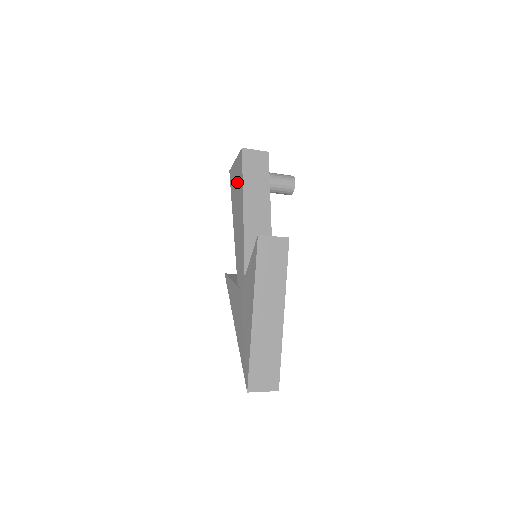
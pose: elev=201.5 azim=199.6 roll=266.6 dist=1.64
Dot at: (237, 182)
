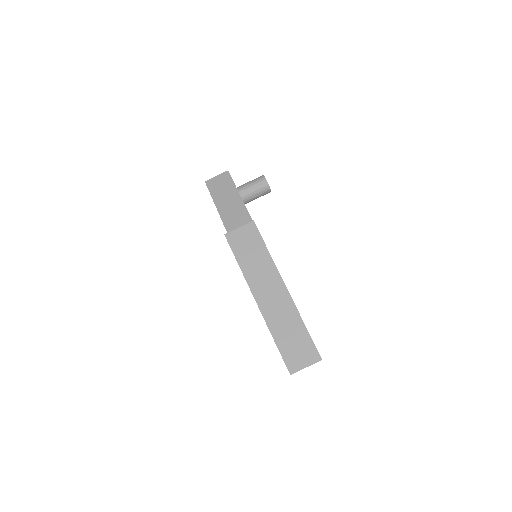
Dot at: occluded
